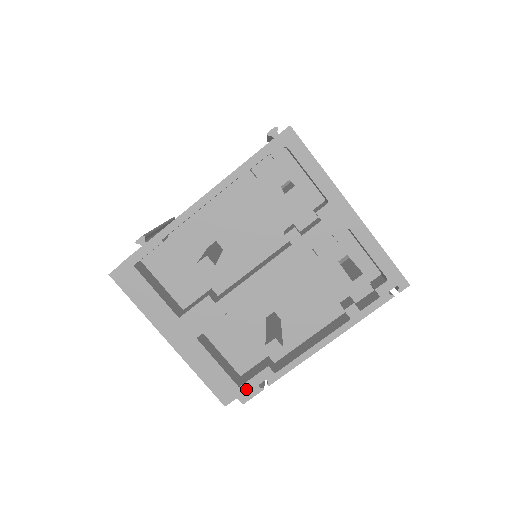
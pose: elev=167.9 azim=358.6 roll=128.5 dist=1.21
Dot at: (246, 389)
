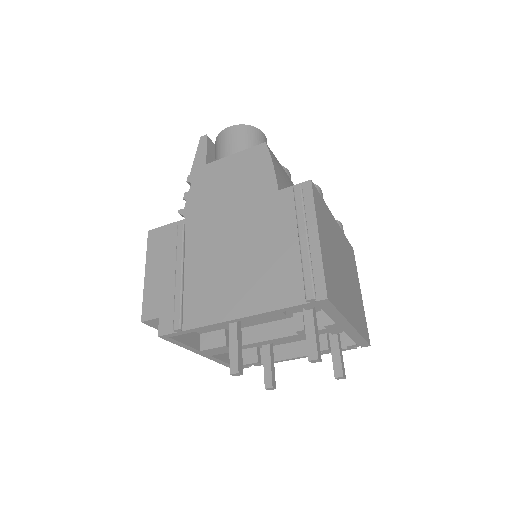
Dot at: occluded
